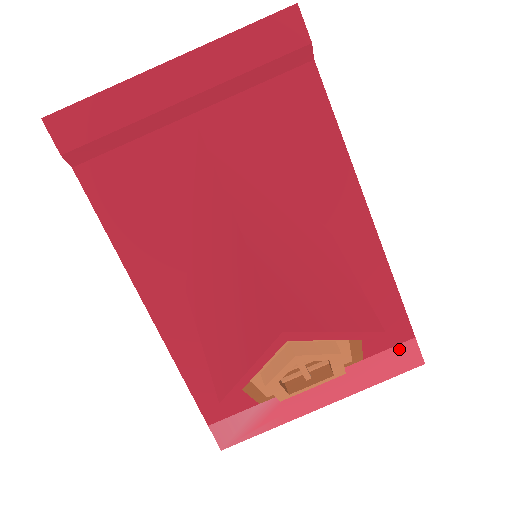
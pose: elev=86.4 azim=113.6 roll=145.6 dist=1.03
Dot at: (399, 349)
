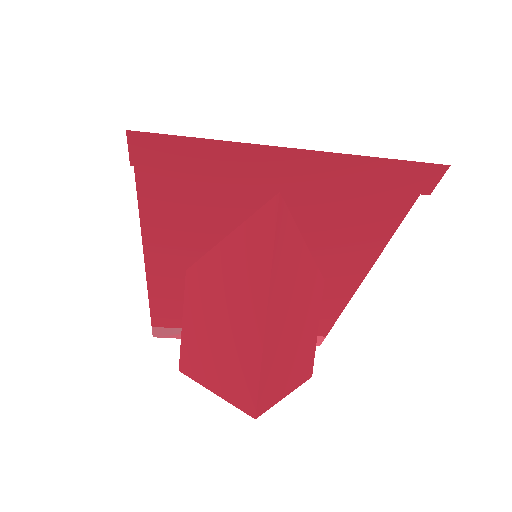
Dot at: occluded
